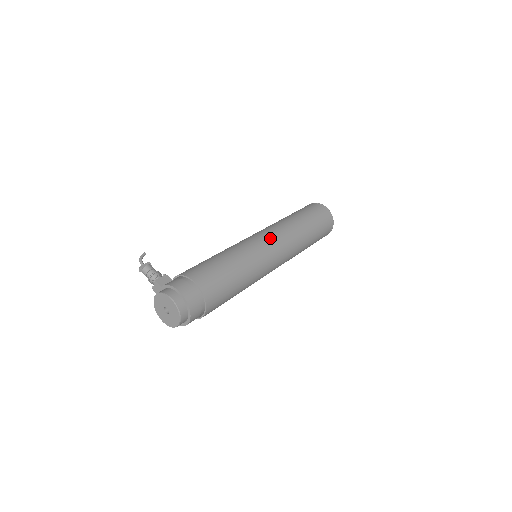
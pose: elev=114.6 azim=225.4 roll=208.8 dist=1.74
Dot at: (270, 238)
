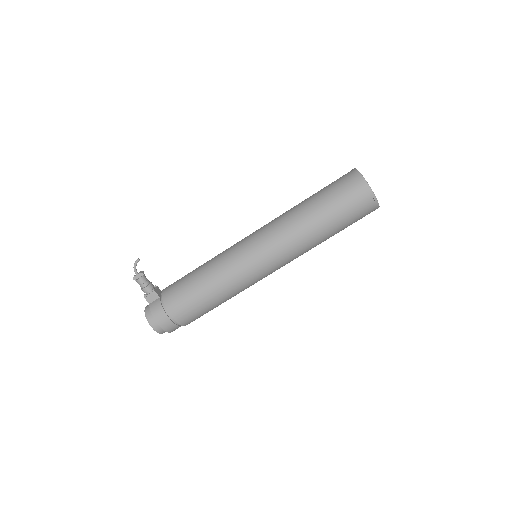
Dot at: (266, 257)
